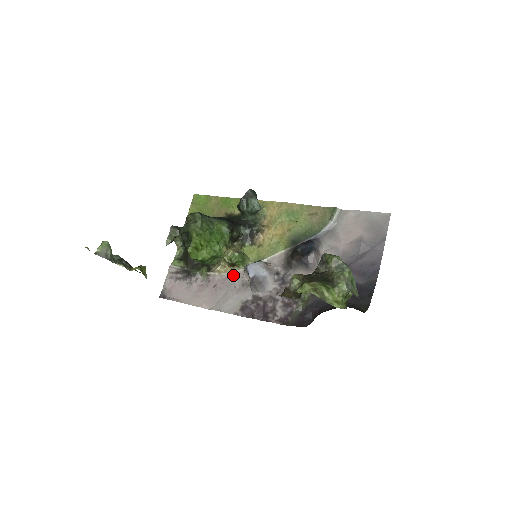
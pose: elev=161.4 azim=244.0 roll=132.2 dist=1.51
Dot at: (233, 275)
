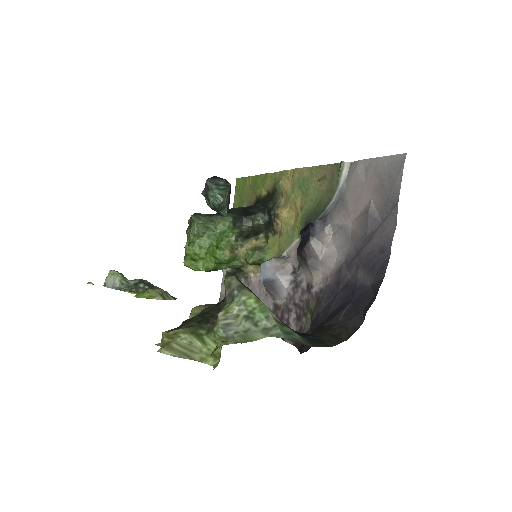
Dot at: occluded
